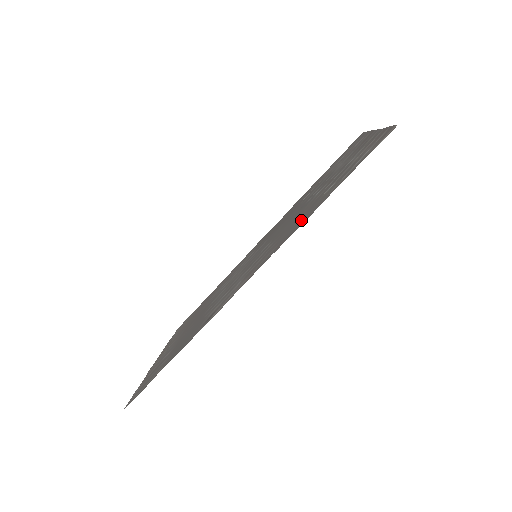
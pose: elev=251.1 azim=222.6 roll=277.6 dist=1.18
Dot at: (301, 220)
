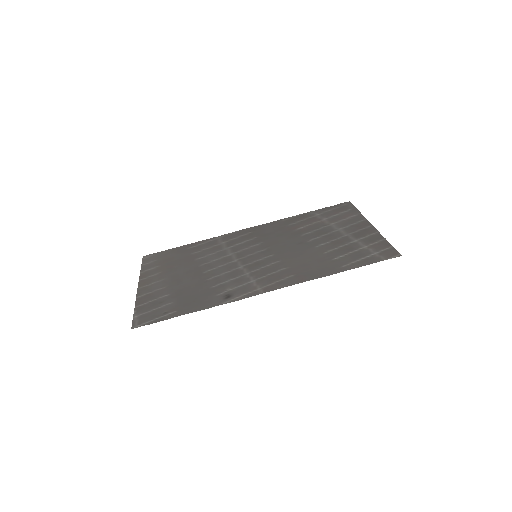
Dot at: (316, 268)
